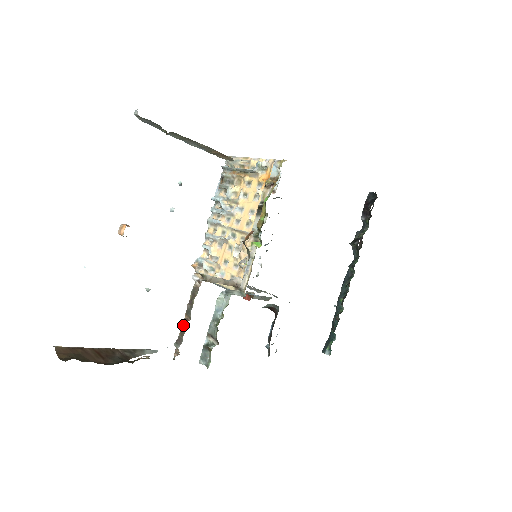
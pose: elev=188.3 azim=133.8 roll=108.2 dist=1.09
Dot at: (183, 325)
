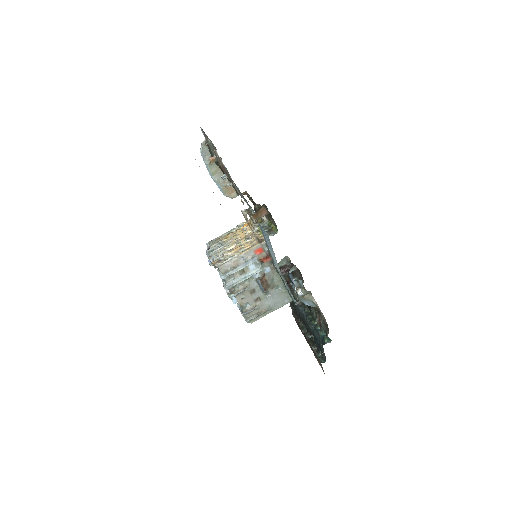
Dot at: (251, 214)
